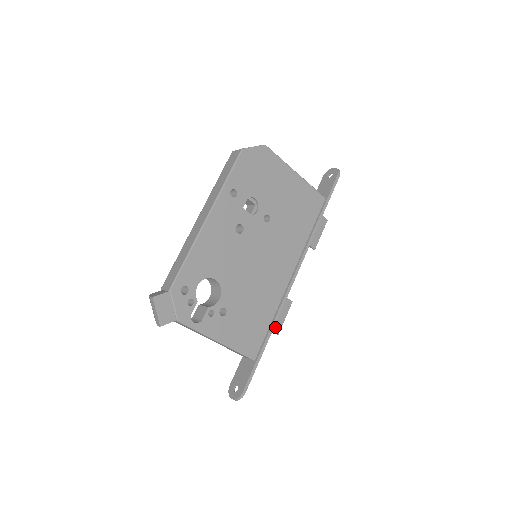
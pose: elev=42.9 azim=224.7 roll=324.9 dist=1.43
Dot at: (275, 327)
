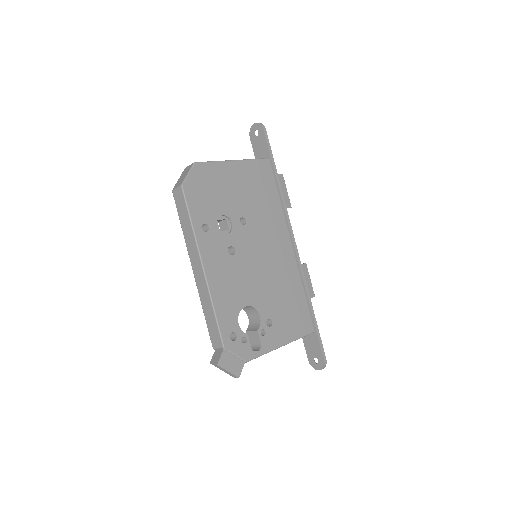
Dot at: (309, 294)
